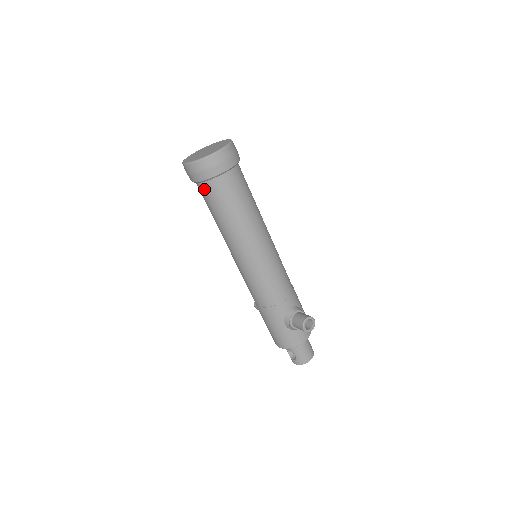
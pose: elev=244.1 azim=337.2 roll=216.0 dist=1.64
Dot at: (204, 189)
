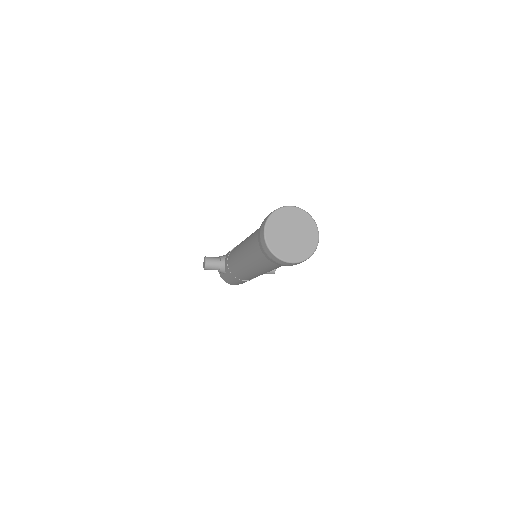
Dot at: occluded
